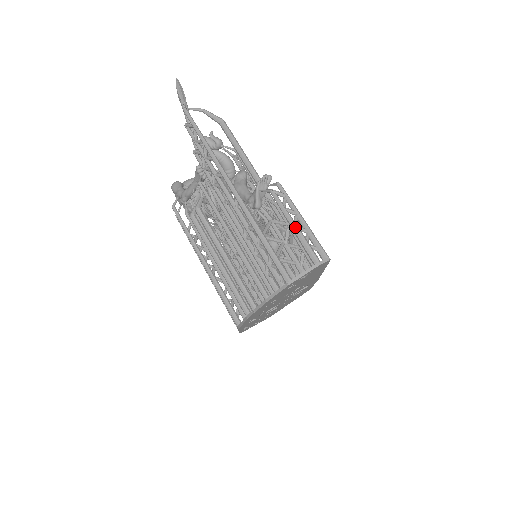
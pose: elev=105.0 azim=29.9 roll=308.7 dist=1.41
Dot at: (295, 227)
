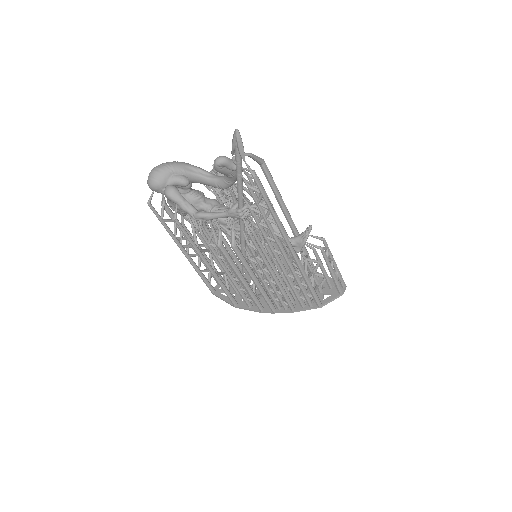
Dot at: (334, 273)
